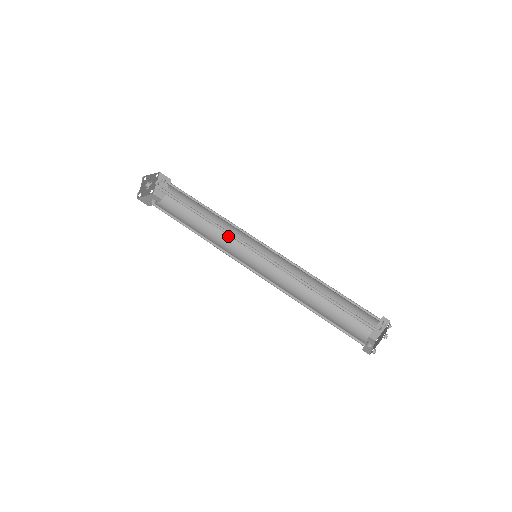
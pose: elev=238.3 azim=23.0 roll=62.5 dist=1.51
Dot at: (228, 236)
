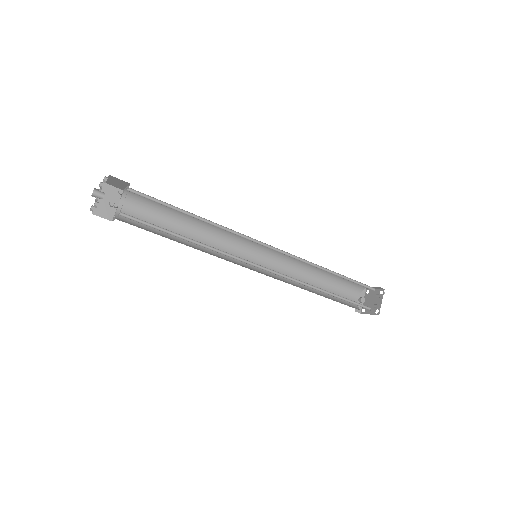
Dot at: (219, 229)
